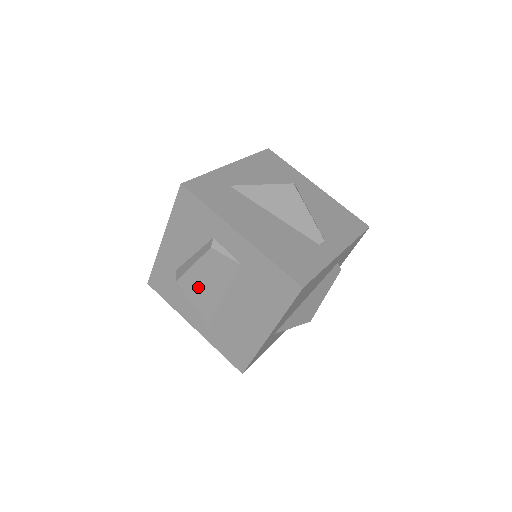
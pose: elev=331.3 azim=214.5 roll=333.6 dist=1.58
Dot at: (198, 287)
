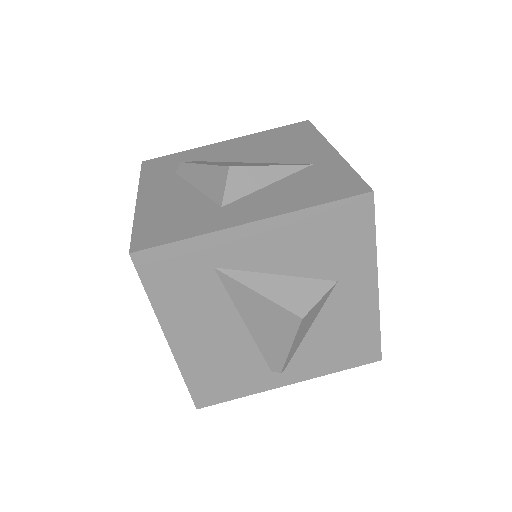
Dot at: occluded
